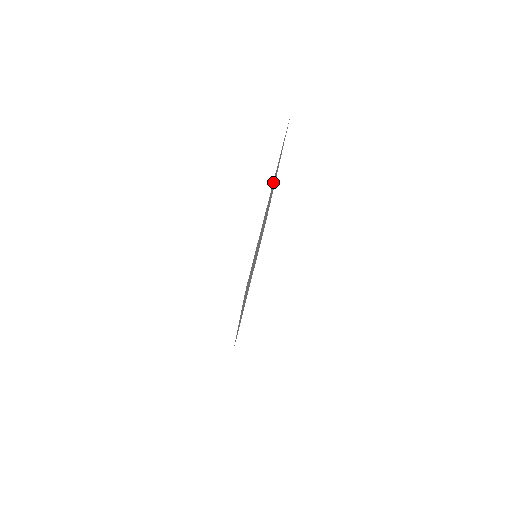
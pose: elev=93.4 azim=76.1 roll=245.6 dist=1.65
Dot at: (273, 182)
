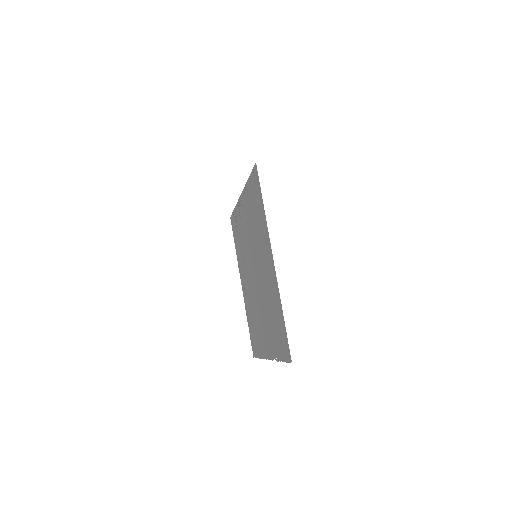
Dot at: (239, 208)
